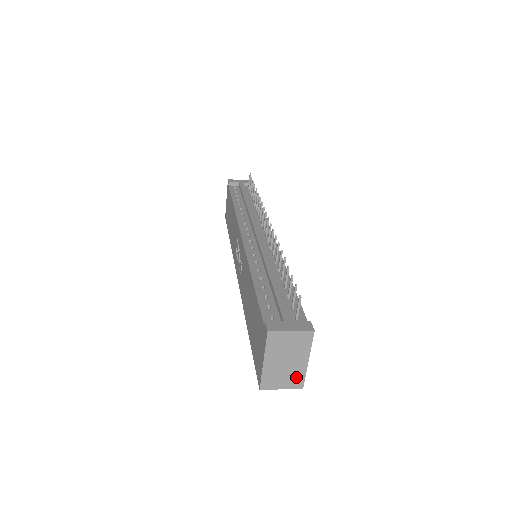
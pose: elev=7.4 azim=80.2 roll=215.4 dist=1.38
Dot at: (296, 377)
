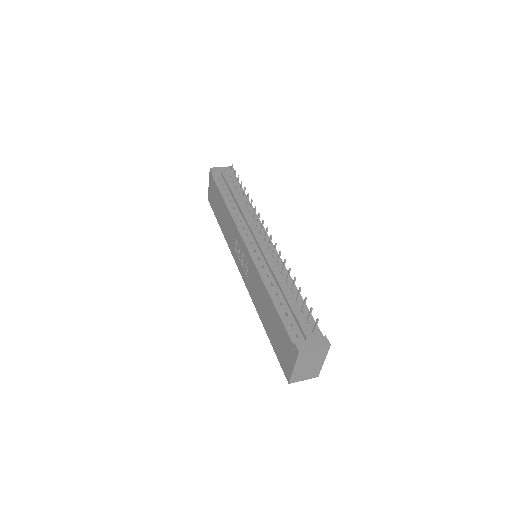
Dot at: (314, 372)
